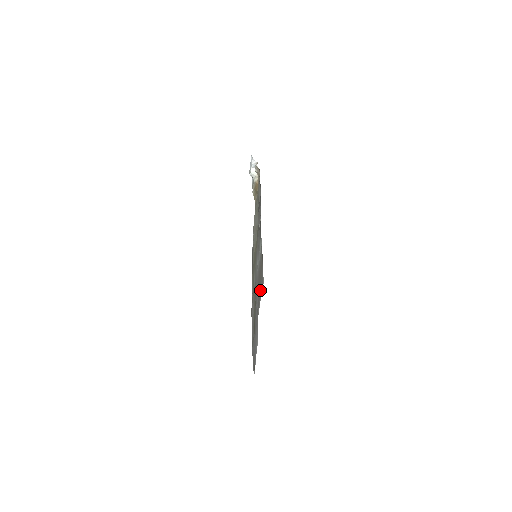
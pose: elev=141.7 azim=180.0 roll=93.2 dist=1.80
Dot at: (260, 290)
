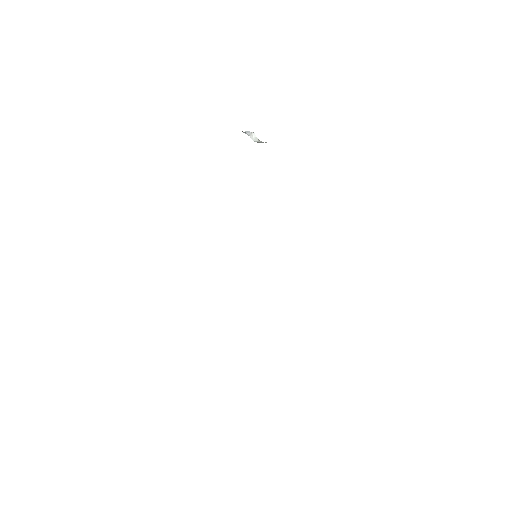
Dot at: occluded
